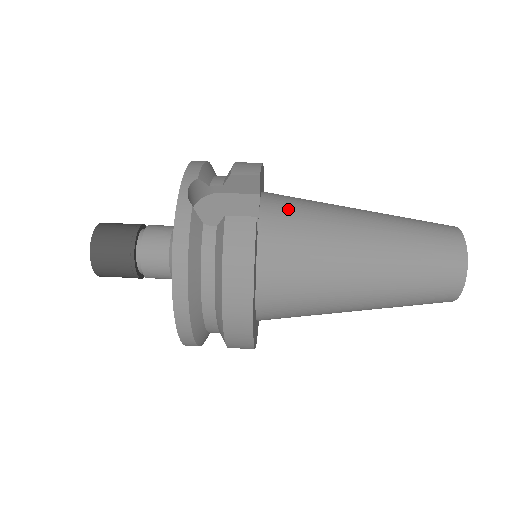
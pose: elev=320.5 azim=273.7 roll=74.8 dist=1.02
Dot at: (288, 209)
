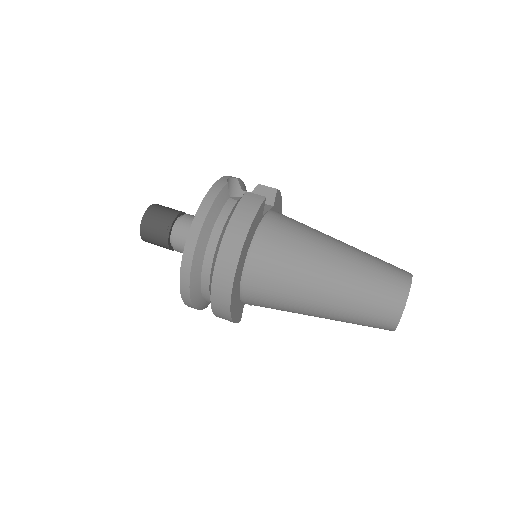
Dot at: (289, 218)
